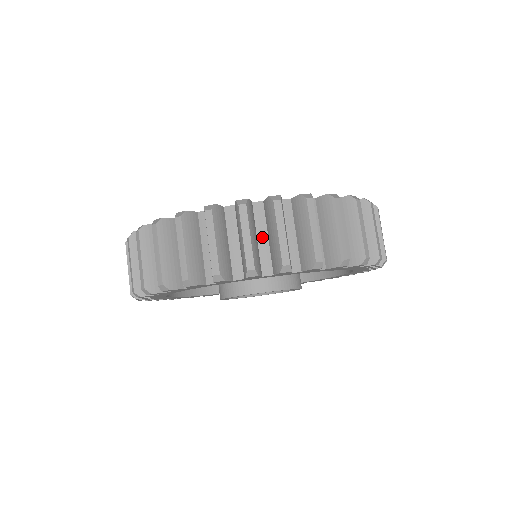
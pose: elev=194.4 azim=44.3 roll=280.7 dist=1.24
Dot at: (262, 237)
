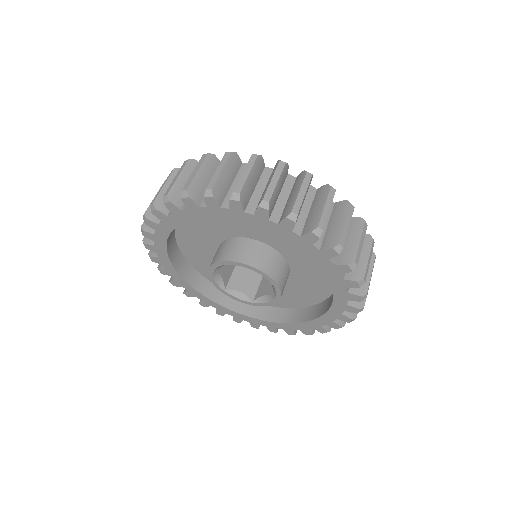
Dot at: occluded
